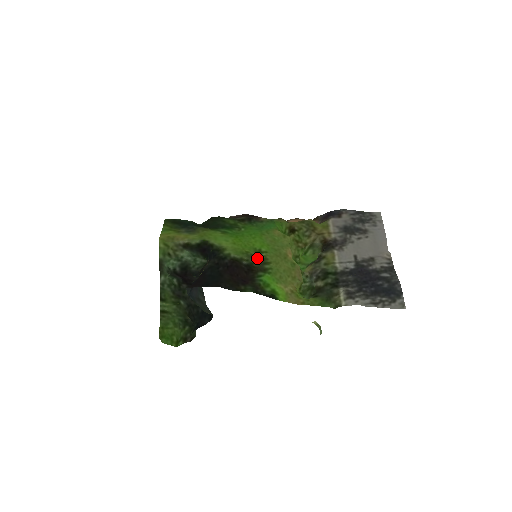
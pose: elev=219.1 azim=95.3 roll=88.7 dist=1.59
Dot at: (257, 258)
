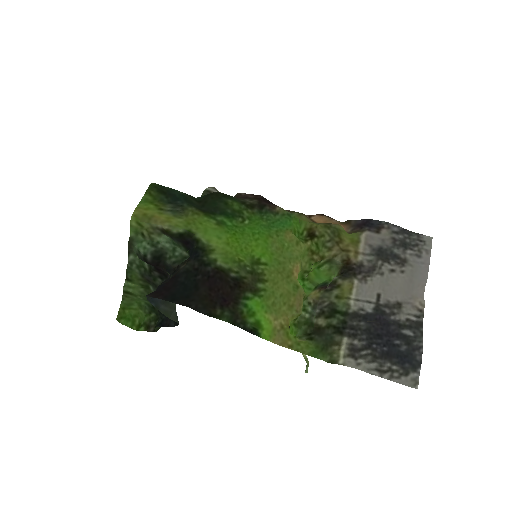
Dot at: (251, 271)
